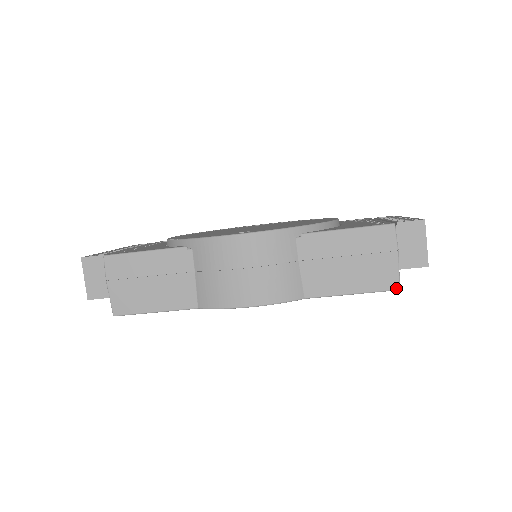
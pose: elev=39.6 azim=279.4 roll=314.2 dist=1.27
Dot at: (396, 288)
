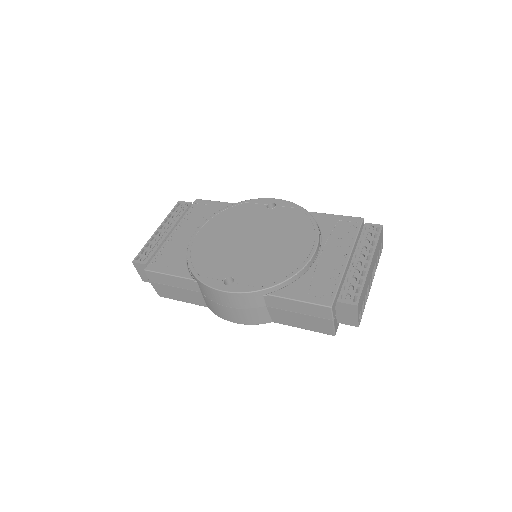
Dot at: (332, 335)
